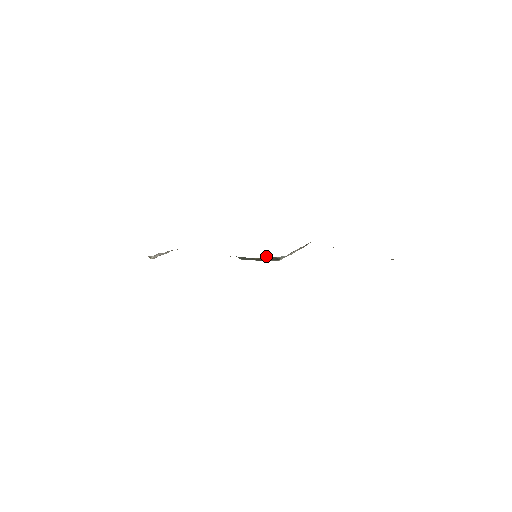
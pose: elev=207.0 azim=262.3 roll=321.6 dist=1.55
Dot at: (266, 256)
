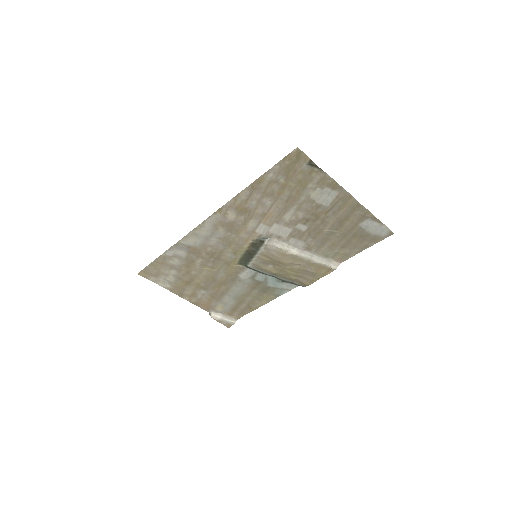
Dot at: (277, 267)
